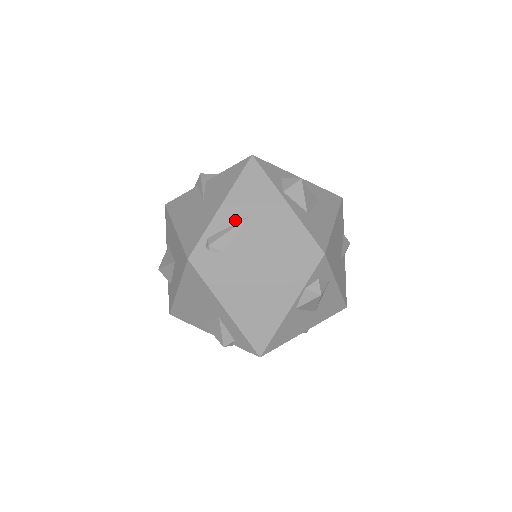
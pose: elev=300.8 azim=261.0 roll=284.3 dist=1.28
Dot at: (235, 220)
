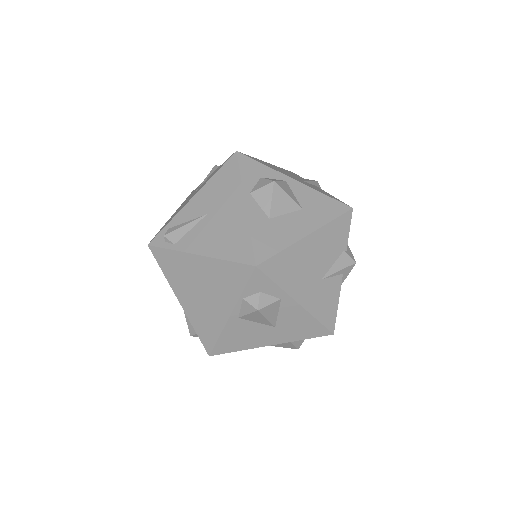
Dot at: (196, 215)
